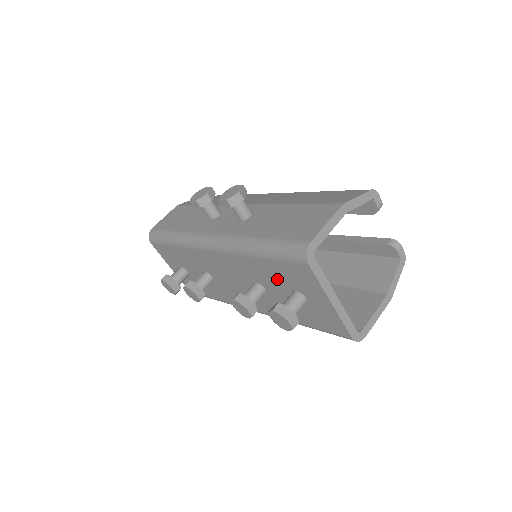
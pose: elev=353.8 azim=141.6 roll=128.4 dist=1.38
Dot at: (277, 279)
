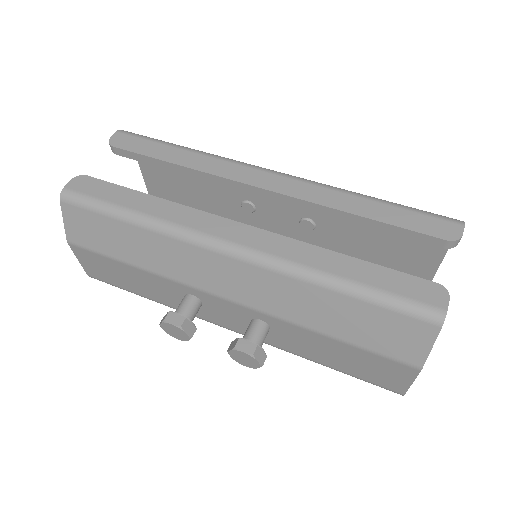
Dot at: occluded
